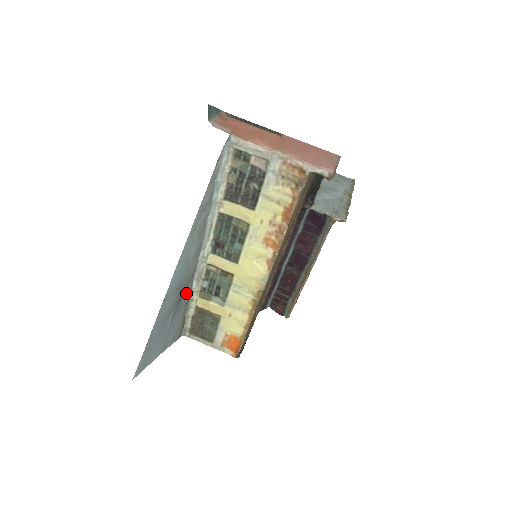
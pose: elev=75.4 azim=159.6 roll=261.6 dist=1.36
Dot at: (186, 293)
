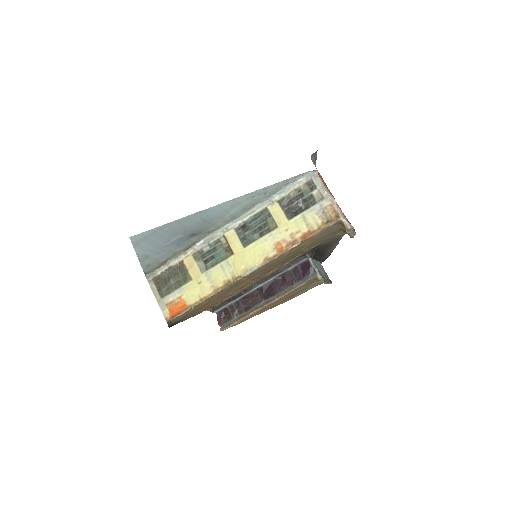
Dot at: (194, 239)
